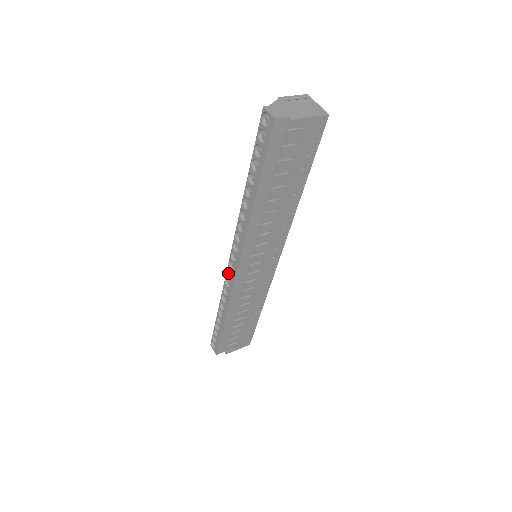
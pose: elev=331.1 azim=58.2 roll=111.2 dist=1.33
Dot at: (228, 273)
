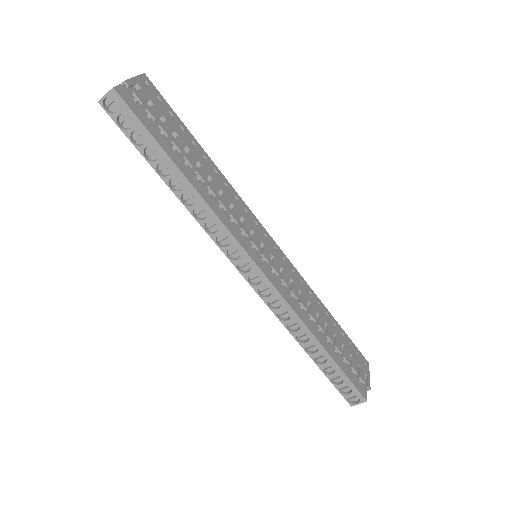
Dot at: (262, 296)
